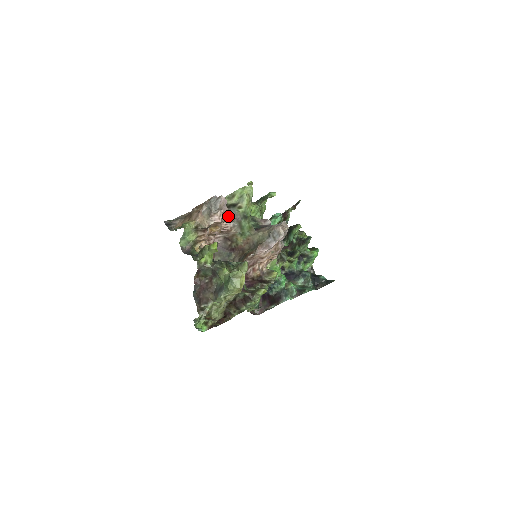
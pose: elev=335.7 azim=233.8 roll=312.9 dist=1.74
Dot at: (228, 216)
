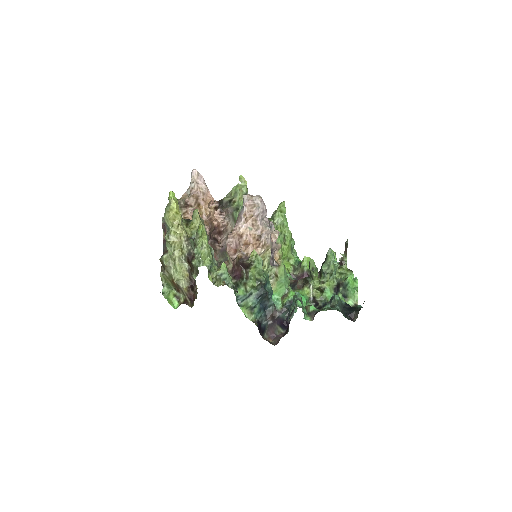
Dot at: (226, 212)
